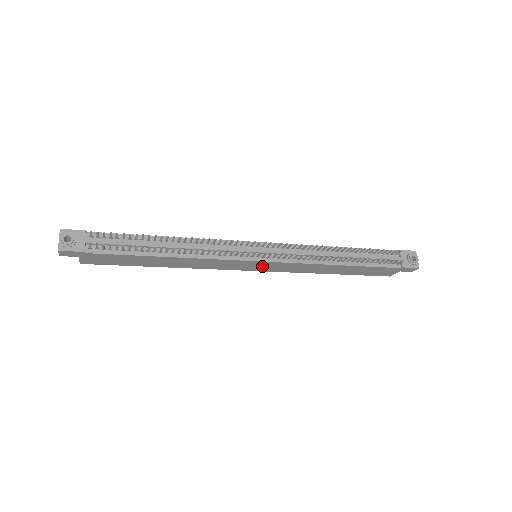
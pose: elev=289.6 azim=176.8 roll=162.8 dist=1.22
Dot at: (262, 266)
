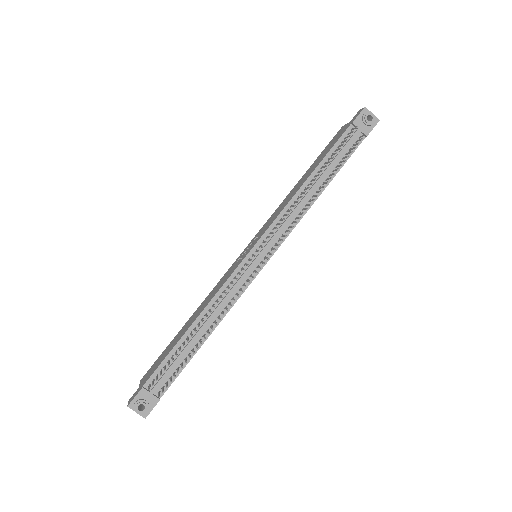
Dot at: occluded
